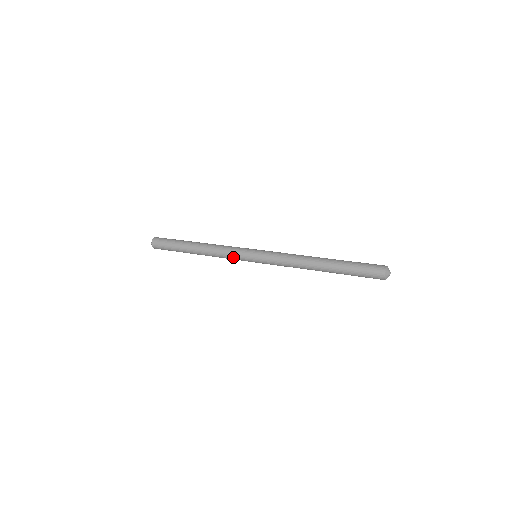
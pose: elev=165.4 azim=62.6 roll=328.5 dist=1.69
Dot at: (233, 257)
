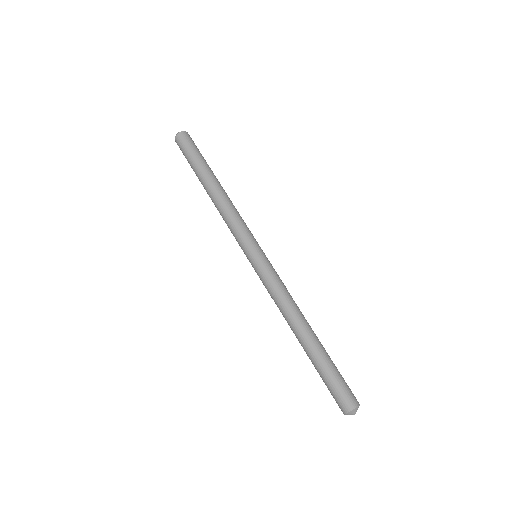
Dot at: occluded
